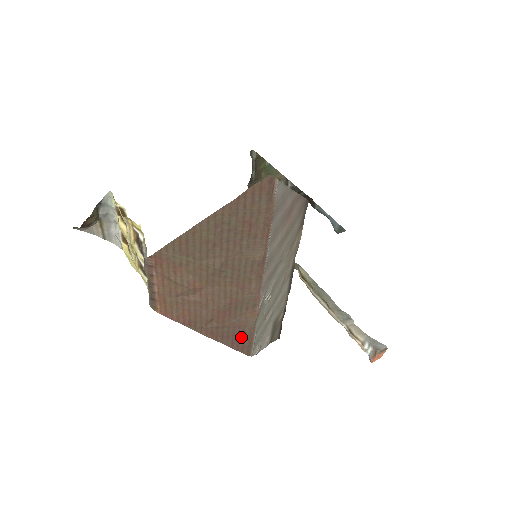
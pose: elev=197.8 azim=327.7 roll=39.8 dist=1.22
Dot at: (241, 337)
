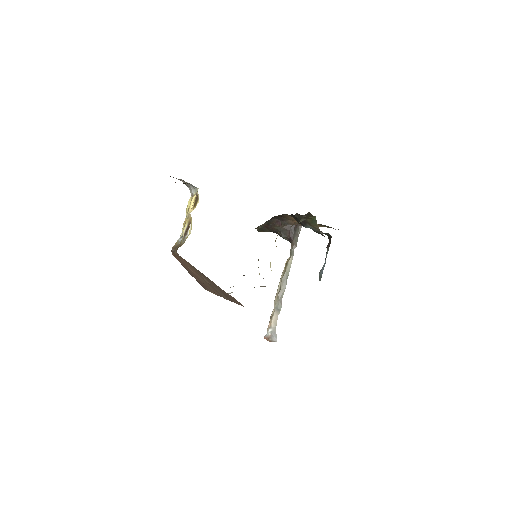
Dot at: (206, 288)
